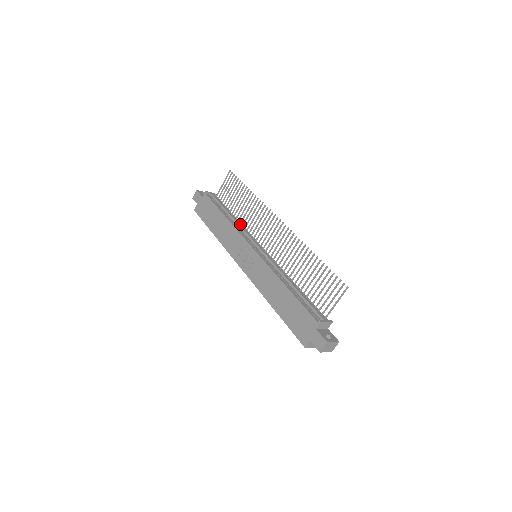
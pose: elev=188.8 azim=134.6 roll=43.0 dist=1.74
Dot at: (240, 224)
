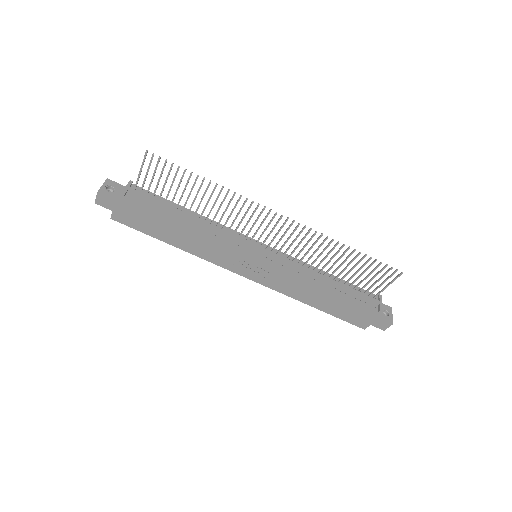
Dot at: (211, 225)
